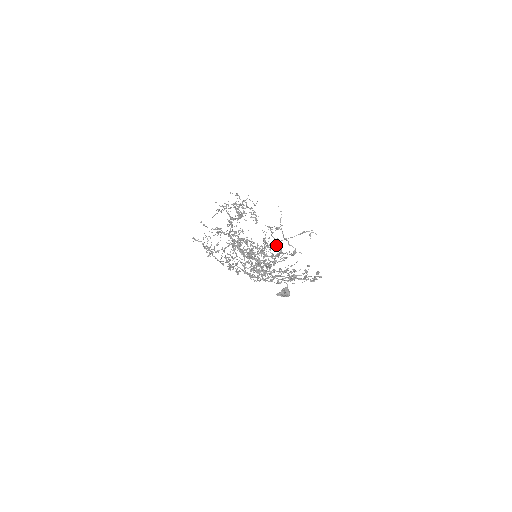
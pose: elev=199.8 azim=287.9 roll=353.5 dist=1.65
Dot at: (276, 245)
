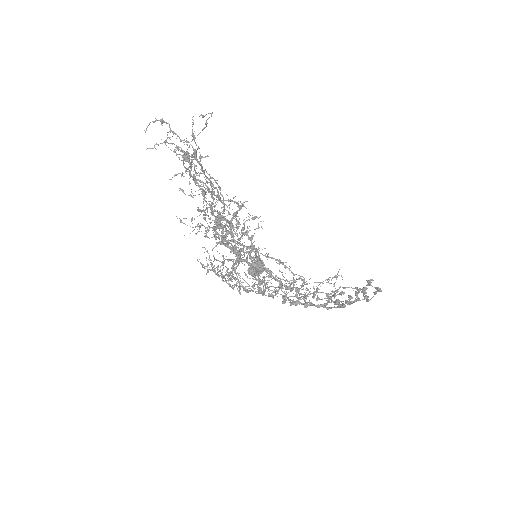
Dot at: (219, 188)
